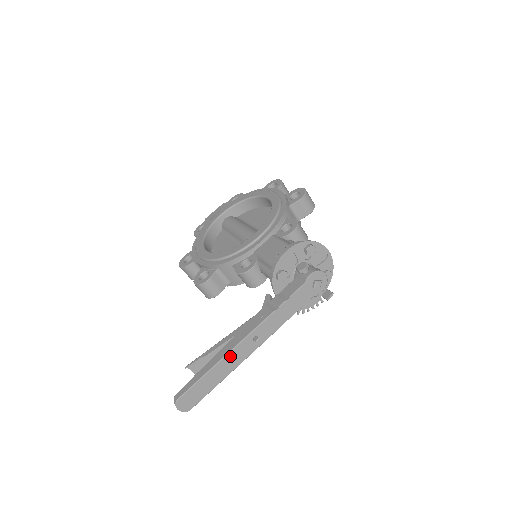
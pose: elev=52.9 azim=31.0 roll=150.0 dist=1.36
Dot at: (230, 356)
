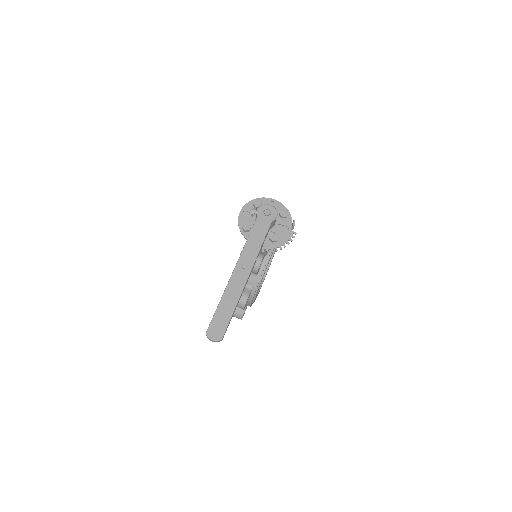
Dot at: (231, 285)
